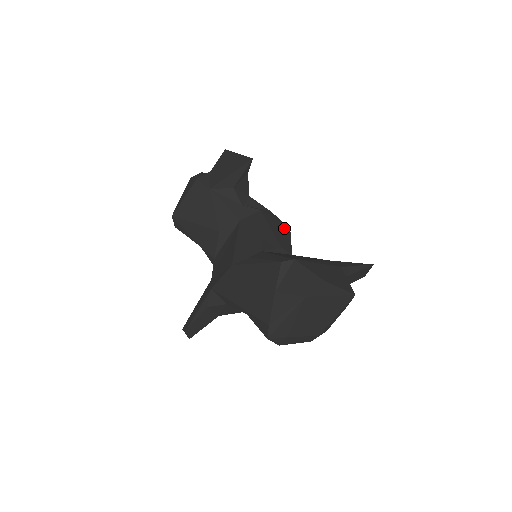
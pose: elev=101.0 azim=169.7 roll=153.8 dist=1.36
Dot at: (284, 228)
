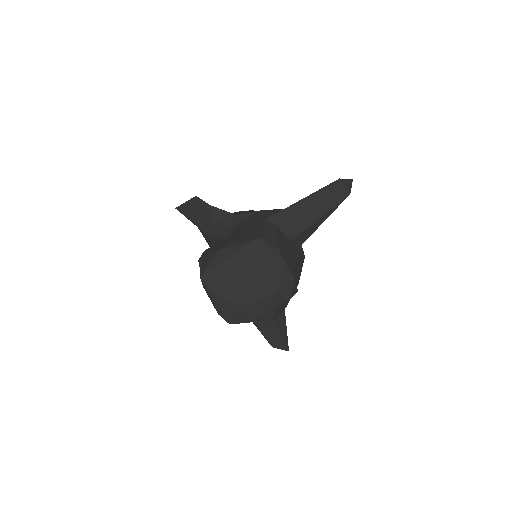
Dot at: (270, 215)
